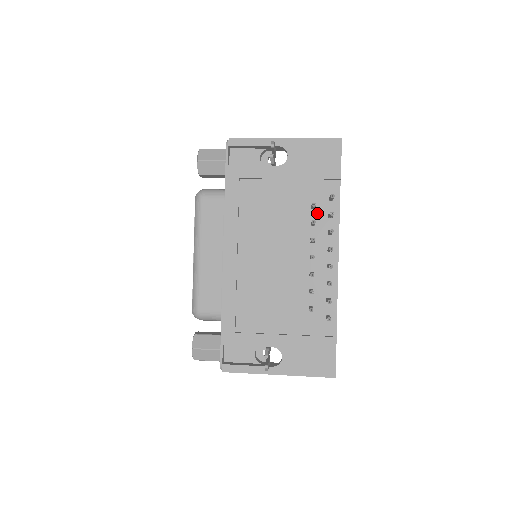
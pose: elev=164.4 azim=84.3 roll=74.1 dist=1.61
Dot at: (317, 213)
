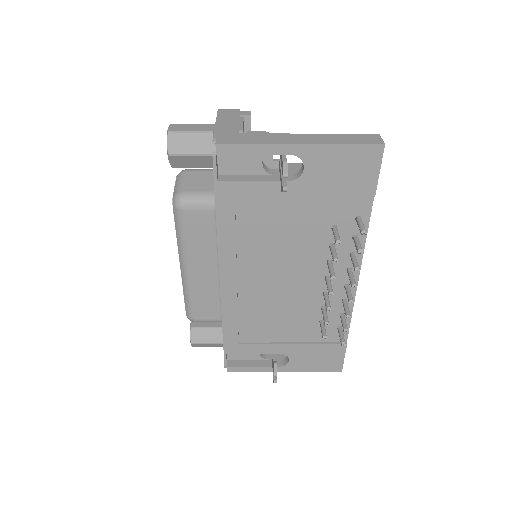
Dot at: occluded
